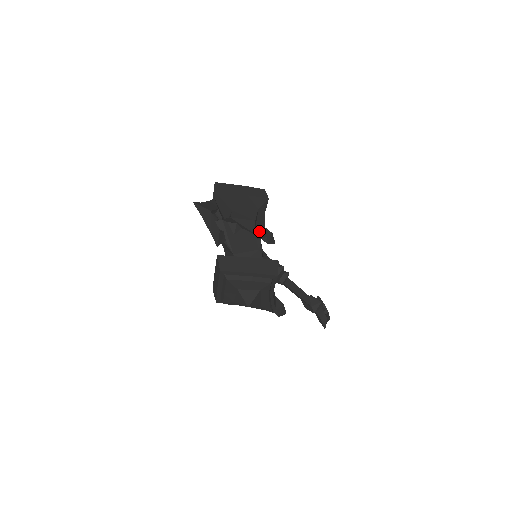
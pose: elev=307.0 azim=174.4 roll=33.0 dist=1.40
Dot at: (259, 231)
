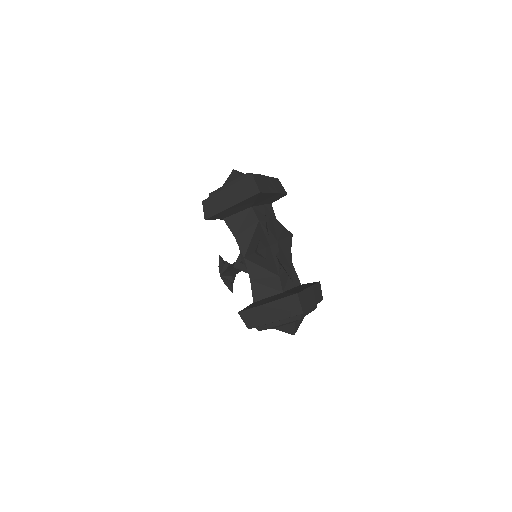
Dot at: occluded
